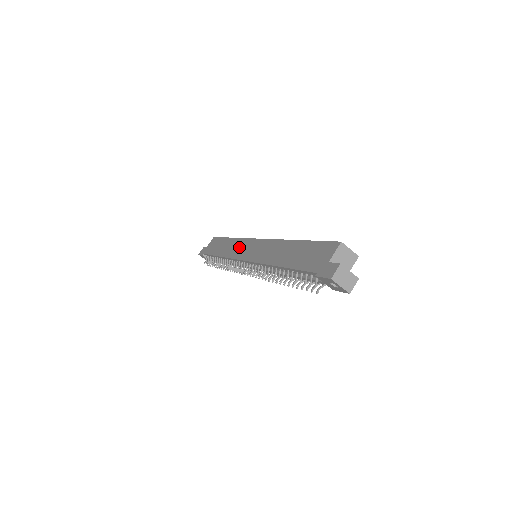
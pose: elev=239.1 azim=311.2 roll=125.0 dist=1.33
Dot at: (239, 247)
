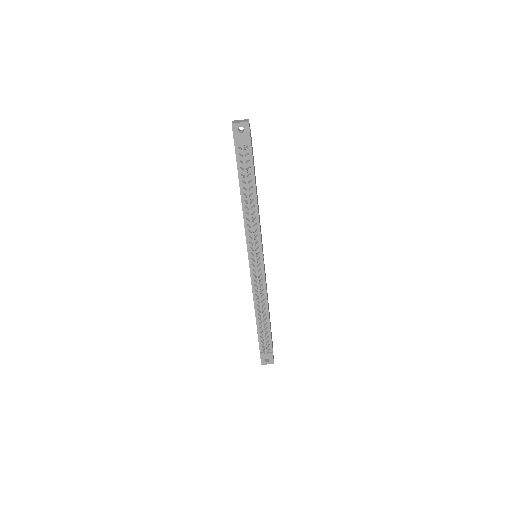
Dot at: occluded
